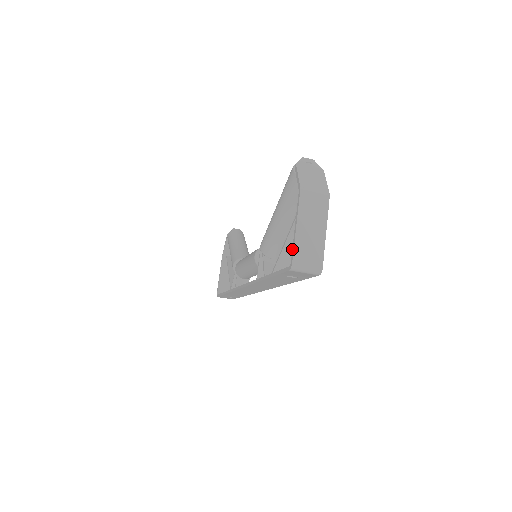
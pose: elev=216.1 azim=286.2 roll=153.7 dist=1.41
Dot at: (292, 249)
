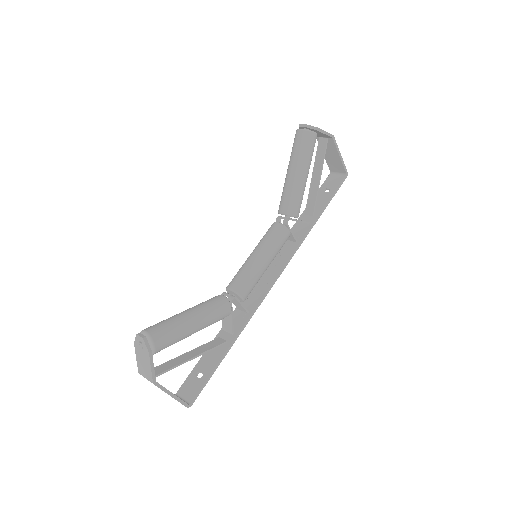
Dot at: occluded
